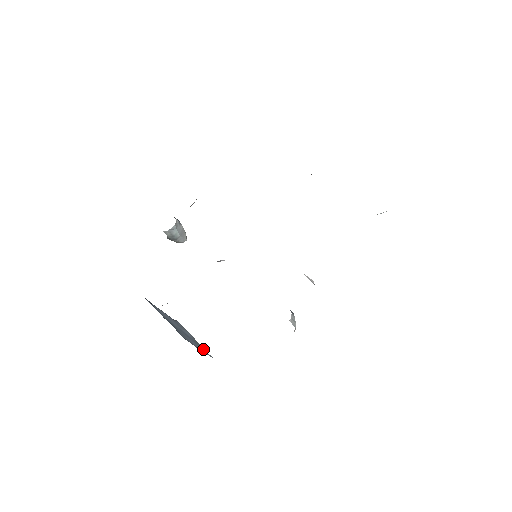
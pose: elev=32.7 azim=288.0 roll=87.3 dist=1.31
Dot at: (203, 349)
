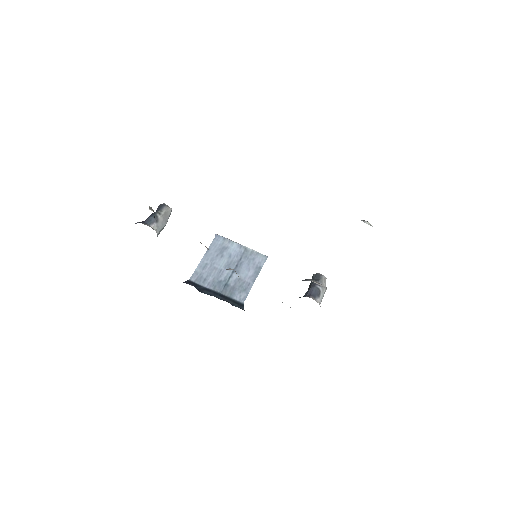
Dot at: (255, 256)
